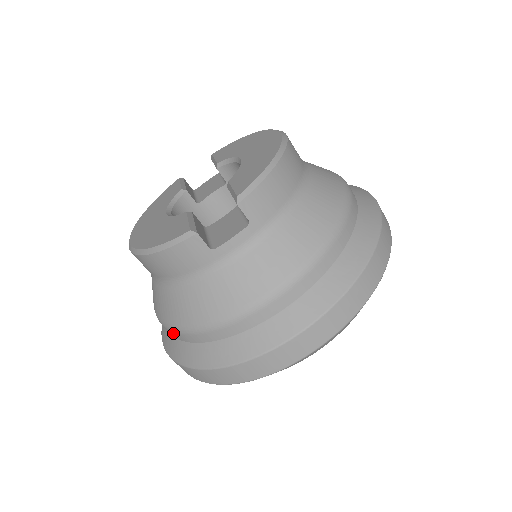
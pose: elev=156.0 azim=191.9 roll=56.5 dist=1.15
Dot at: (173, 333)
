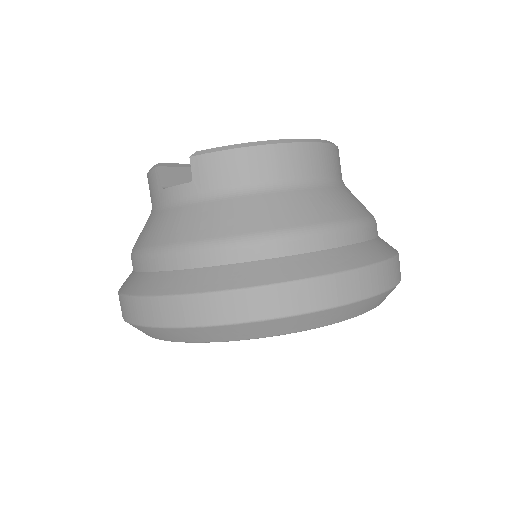
Dot at: occluded
